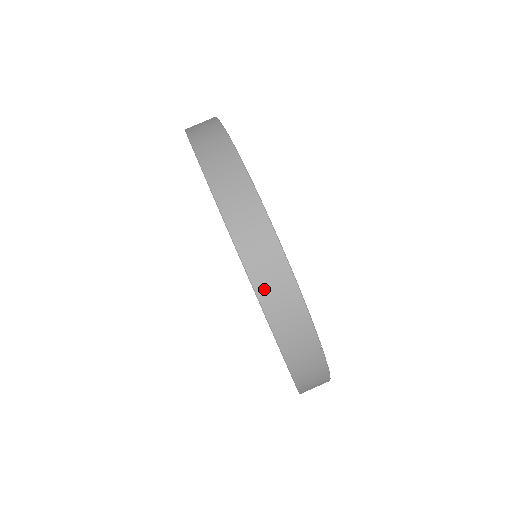
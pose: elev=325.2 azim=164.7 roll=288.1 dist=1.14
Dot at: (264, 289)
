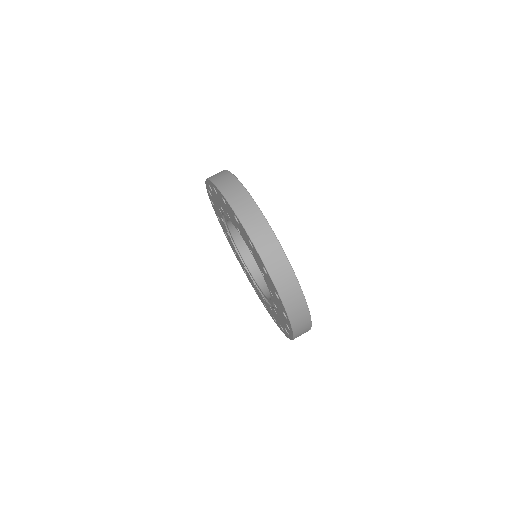
Dot at: (294, 319)
